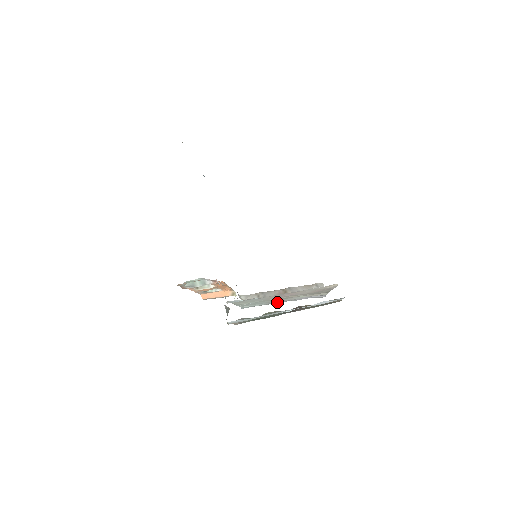
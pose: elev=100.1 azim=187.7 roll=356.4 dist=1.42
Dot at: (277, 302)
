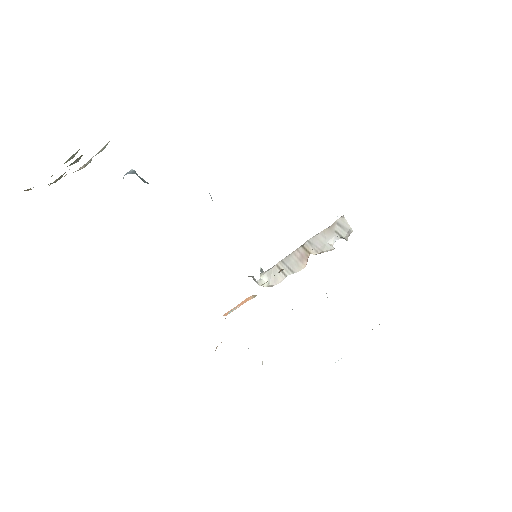
Dot at: occluded
